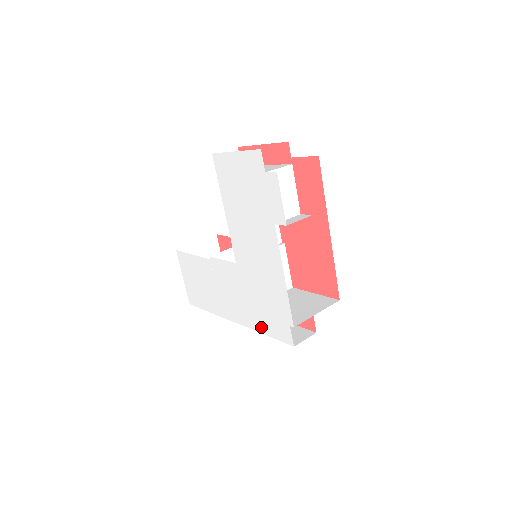
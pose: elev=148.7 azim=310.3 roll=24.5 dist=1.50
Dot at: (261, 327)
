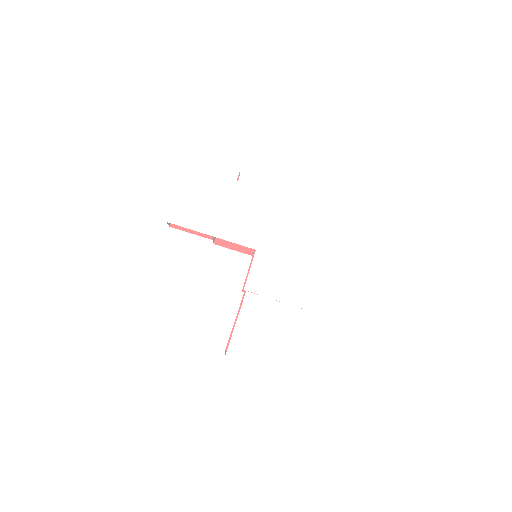
Dot at: (315, 250)
